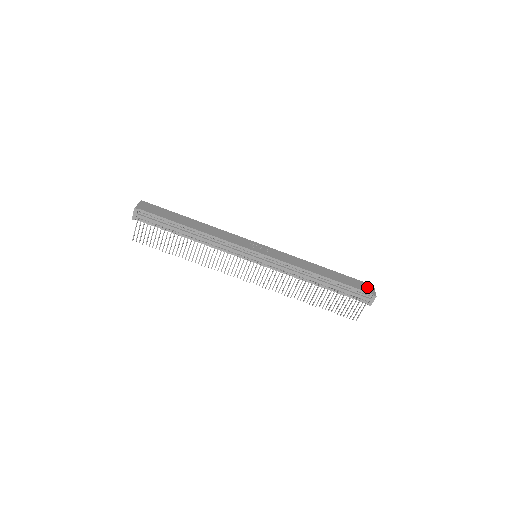
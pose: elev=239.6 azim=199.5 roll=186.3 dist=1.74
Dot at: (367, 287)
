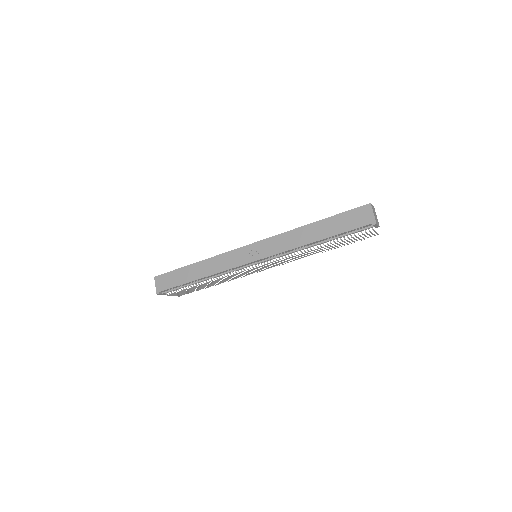
Dot at: (363, 215)
